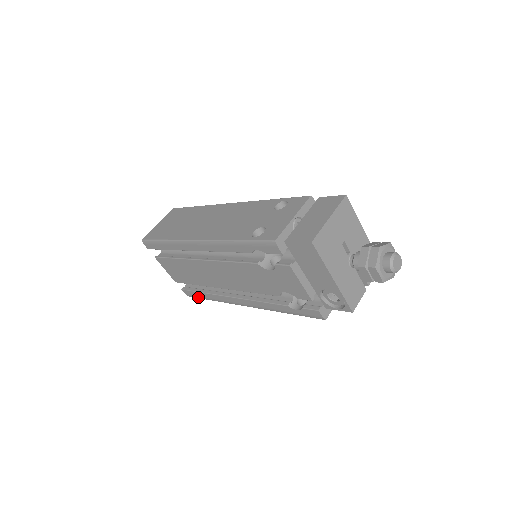
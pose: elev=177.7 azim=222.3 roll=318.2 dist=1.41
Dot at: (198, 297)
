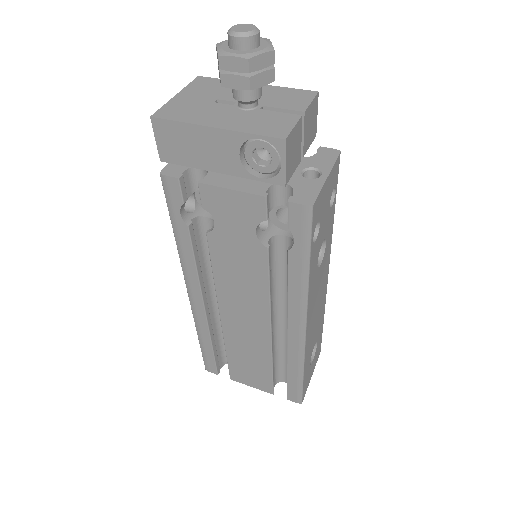
Dot at: (299, 388)
